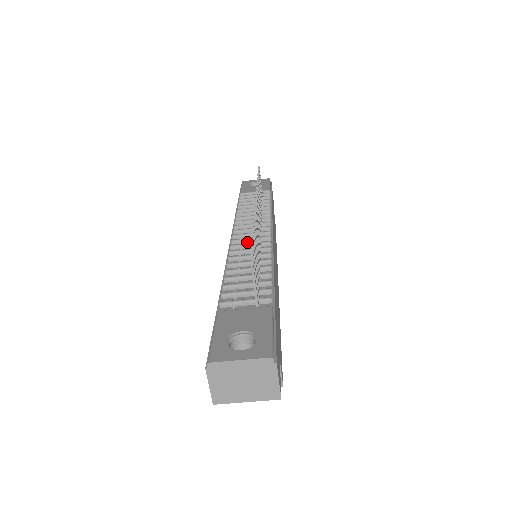
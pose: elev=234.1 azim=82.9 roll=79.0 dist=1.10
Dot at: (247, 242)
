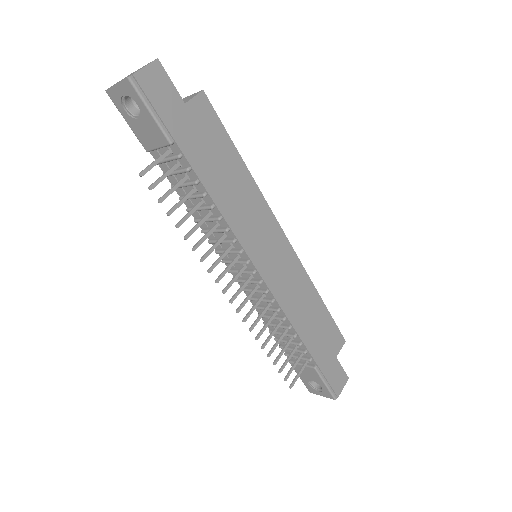
Dot at: occluded
